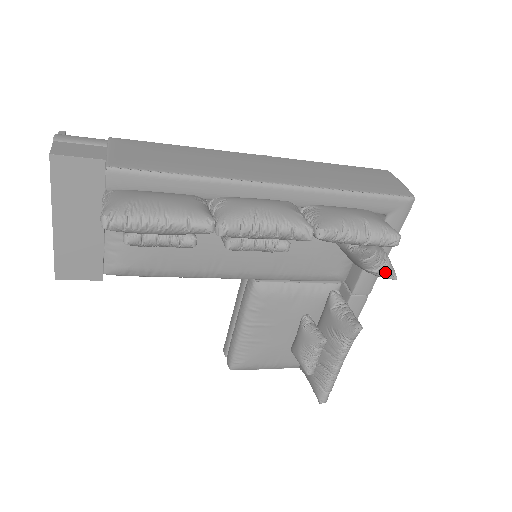
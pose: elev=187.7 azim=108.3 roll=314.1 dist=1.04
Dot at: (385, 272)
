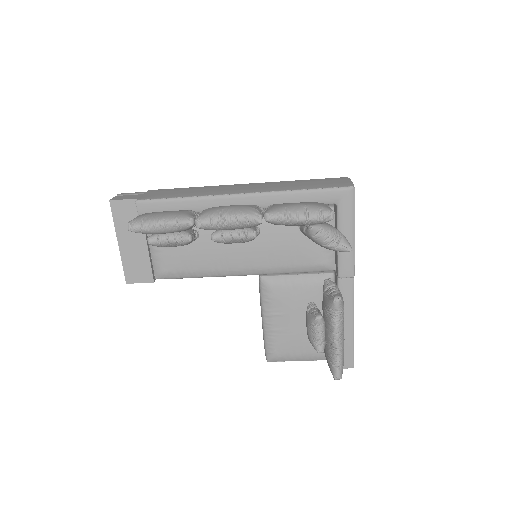
Dot at: (339, 246)
